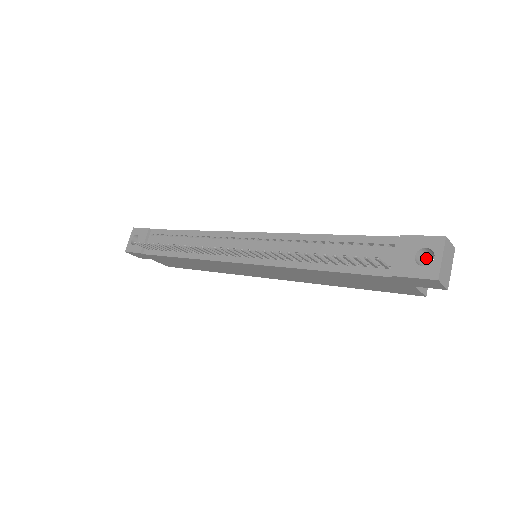
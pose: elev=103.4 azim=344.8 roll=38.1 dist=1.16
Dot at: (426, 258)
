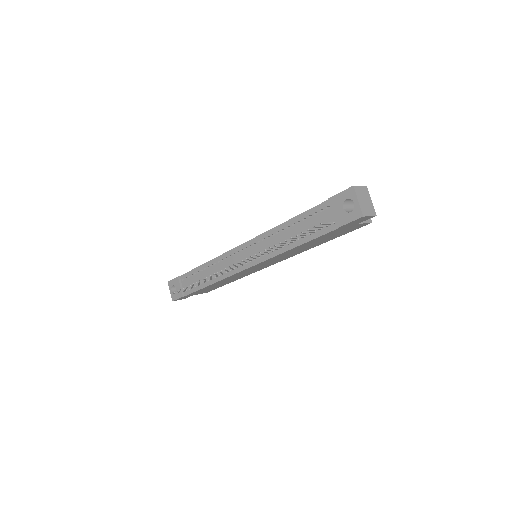
Dot at: (353, 203)
